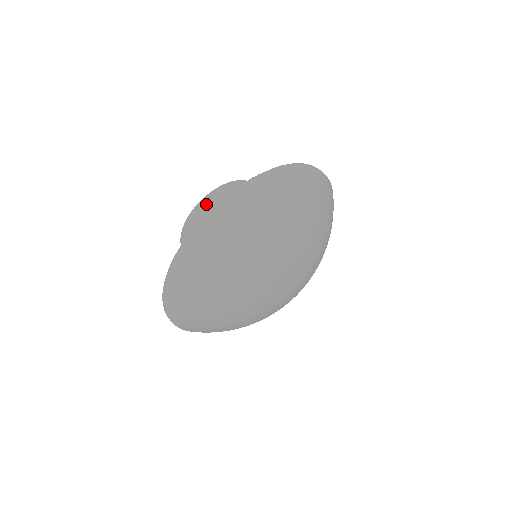
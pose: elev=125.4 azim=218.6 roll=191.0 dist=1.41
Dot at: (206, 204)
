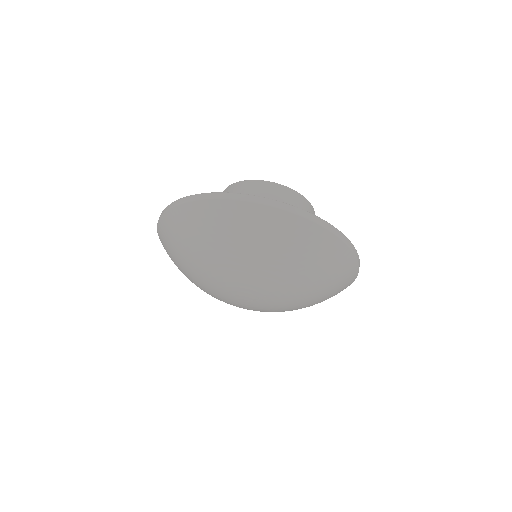
Dot at: occluded
